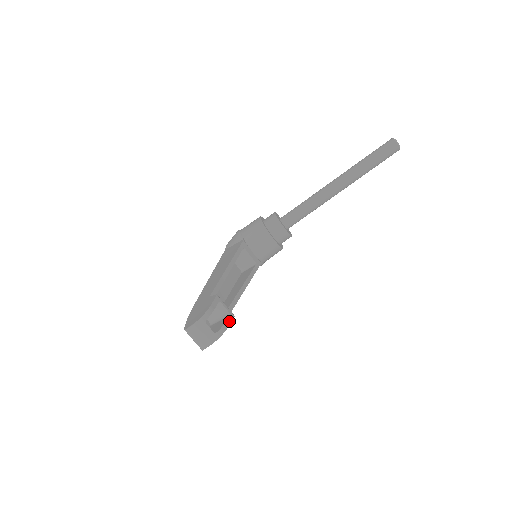
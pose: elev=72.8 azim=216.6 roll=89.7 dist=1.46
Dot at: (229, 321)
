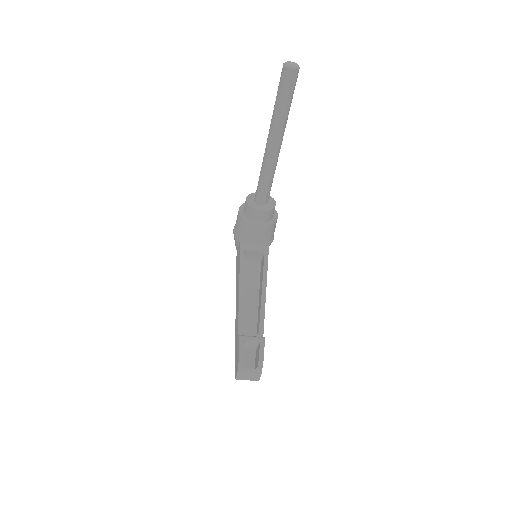
Dot at: (262, 348)
